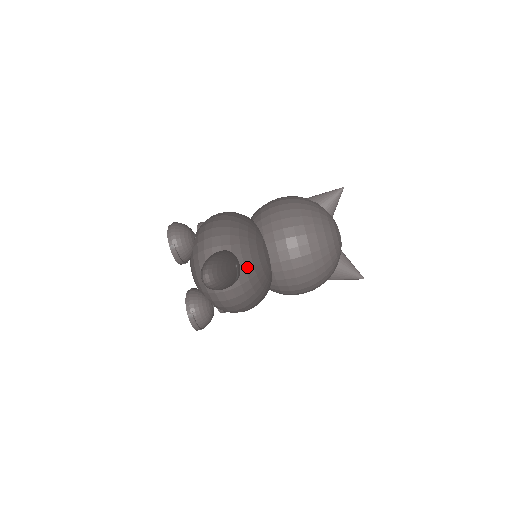
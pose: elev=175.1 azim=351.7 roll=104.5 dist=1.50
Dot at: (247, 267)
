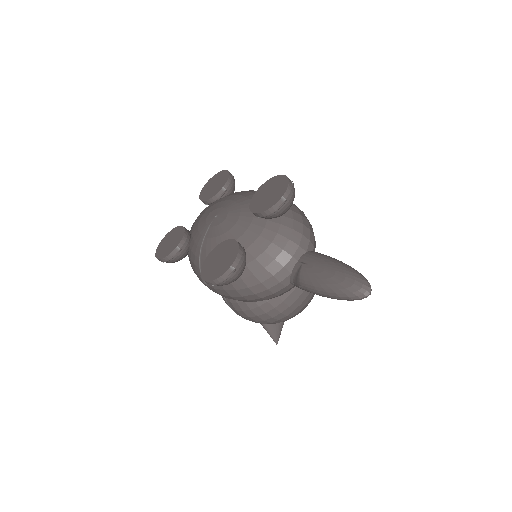
Dot at: occluded
